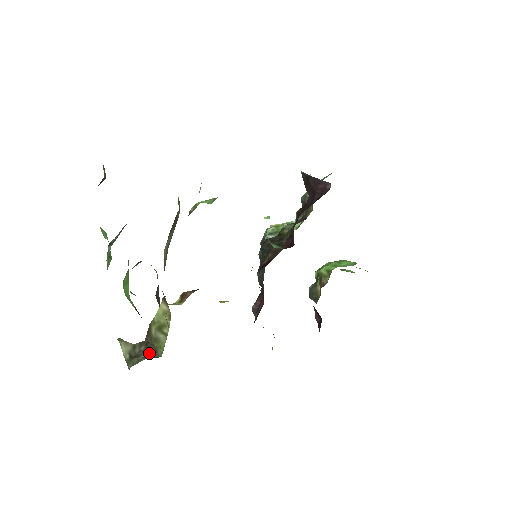
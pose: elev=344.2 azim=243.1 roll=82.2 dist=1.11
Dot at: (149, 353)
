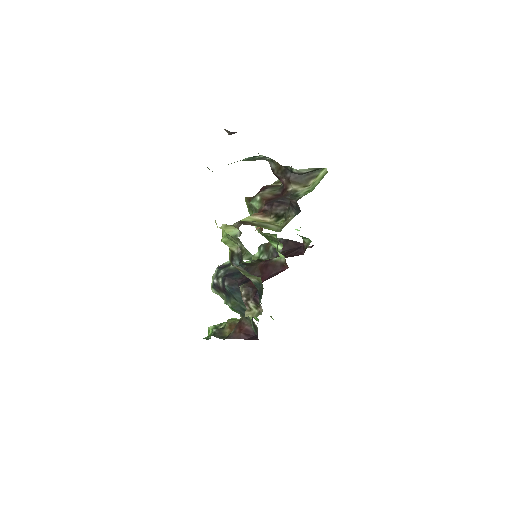
Dot at: occluded
